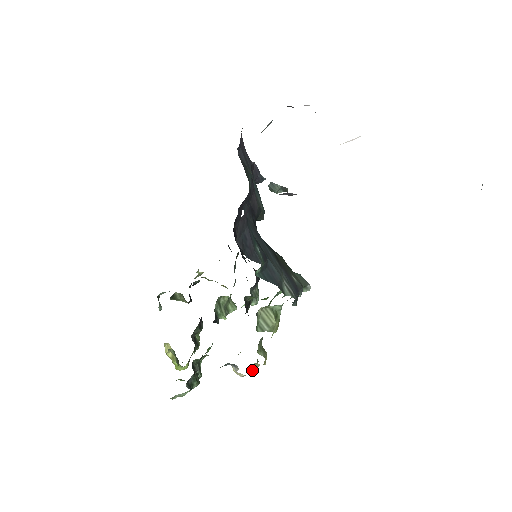
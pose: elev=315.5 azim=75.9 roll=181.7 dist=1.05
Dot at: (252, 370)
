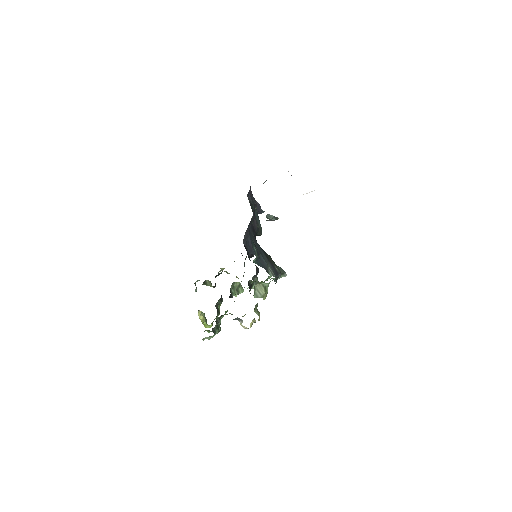
Dot at: (251, 324)
